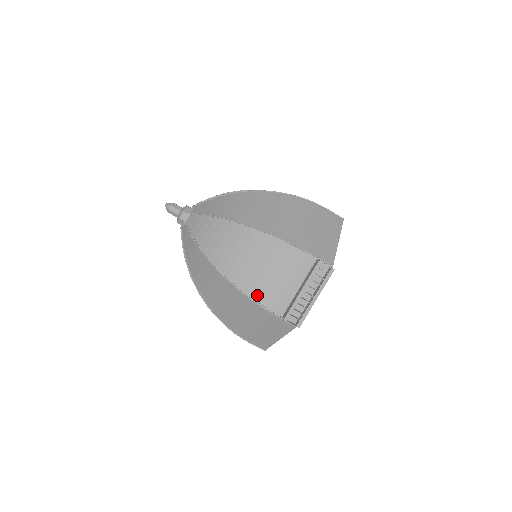
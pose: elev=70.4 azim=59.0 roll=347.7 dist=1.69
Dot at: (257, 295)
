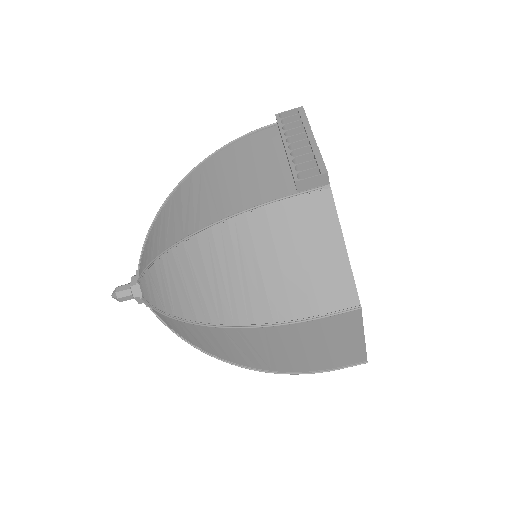
Dot at: (241, 205)
